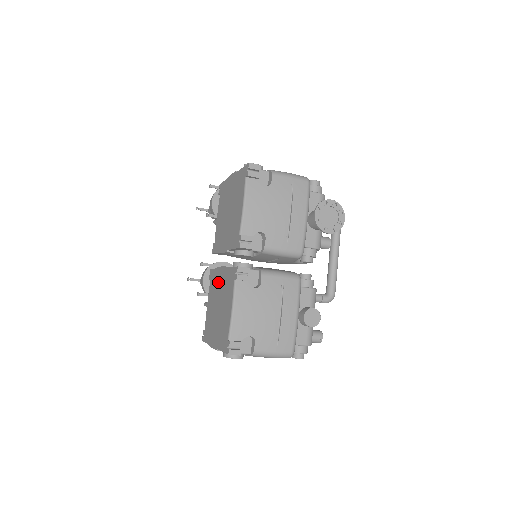
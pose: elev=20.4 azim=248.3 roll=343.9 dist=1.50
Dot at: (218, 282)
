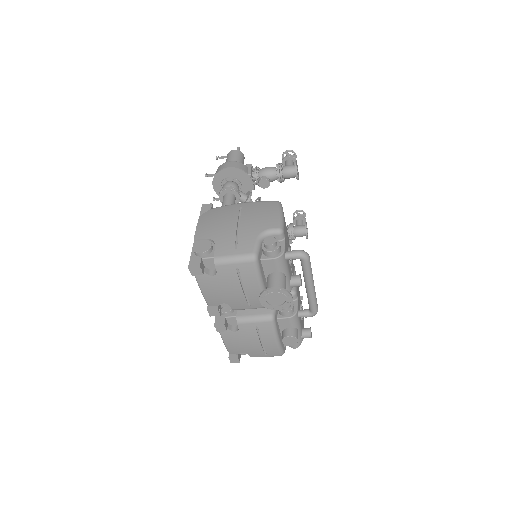
Dot at: occluded
